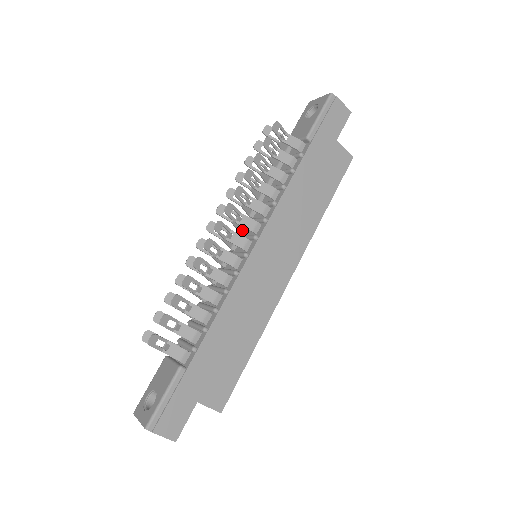
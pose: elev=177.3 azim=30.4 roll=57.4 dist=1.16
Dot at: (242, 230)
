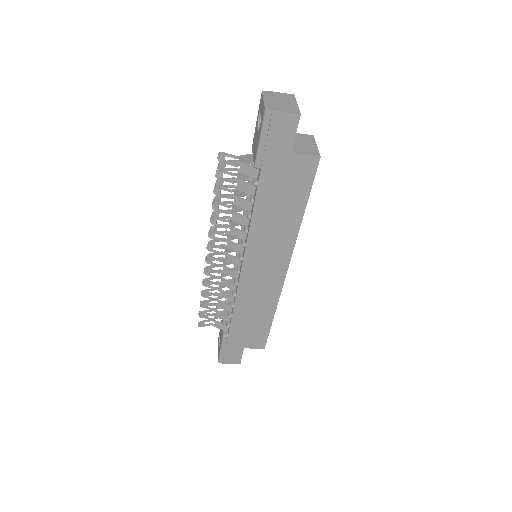
Dot at: occluded
